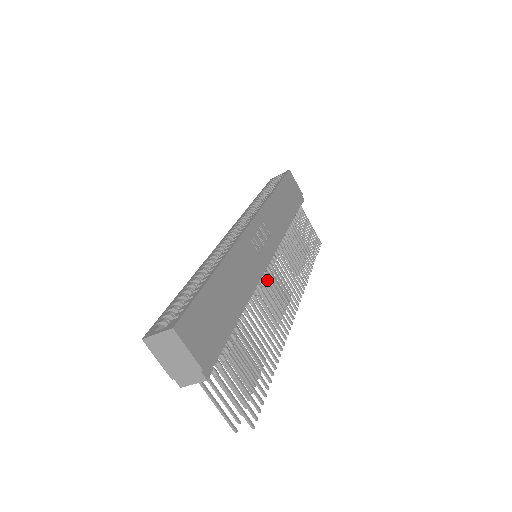
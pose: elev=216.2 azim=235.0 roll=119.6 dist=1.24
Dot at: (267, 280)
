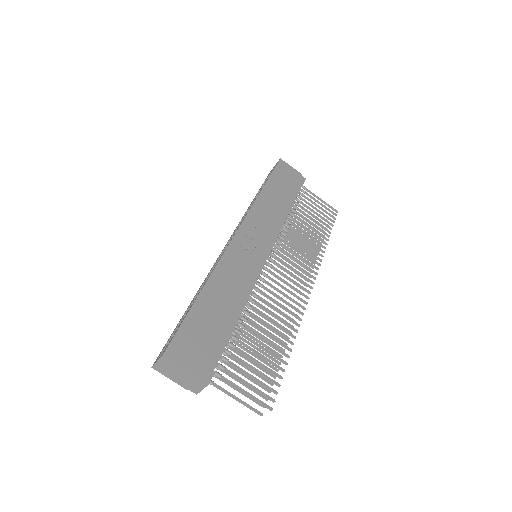
Dot at: occluded
